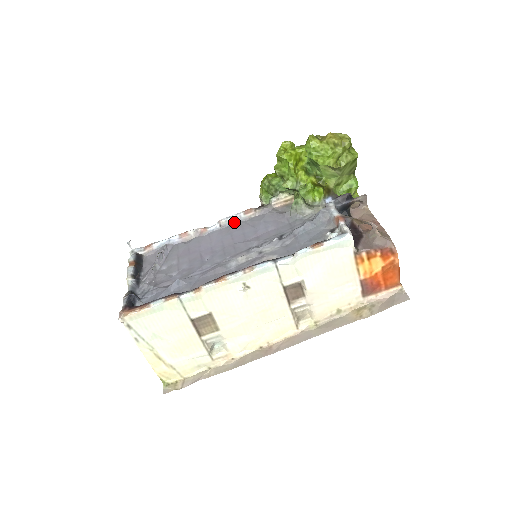
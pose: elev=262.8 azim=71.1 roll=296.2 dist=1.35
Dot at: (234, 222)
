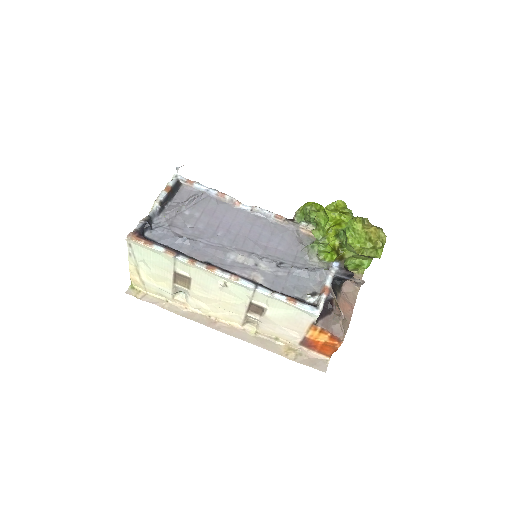
Dot at: (263, 216)
